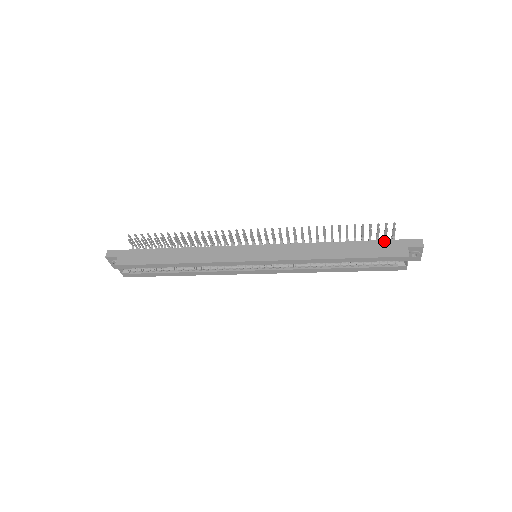
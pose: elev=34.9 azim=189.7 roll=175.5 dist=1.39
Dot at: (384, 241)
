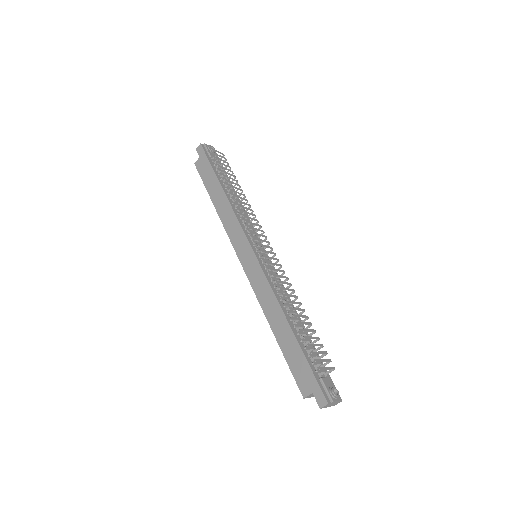
Dot at: (308, 366)
